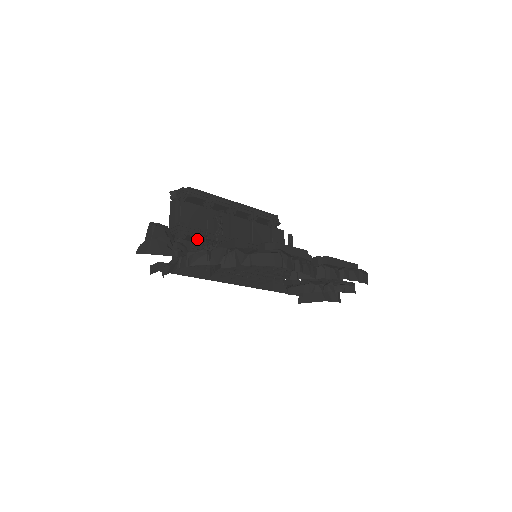
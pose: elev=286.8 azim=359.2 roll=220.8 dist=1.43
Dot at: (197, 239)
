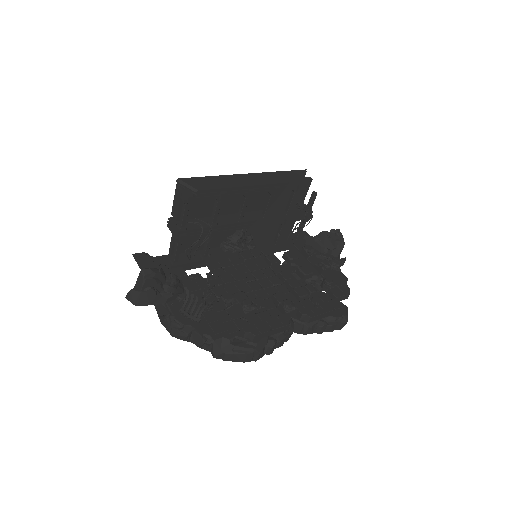
Dot at: (187, 291)
